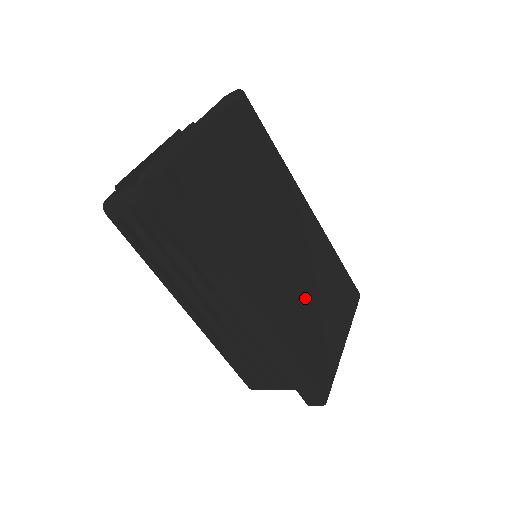
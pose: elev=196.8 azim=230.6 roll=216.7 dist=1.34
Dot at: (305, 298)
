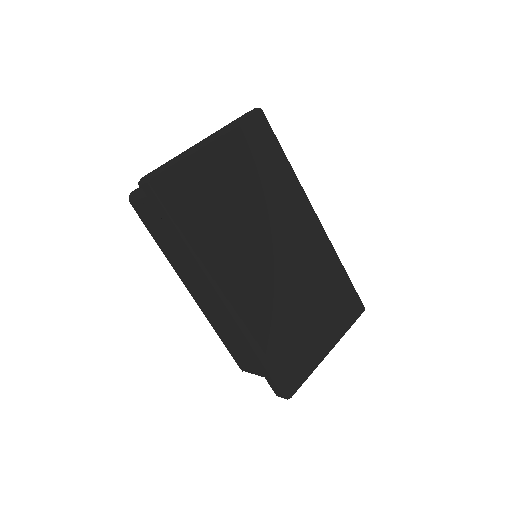
Dot at: (289, 301)
